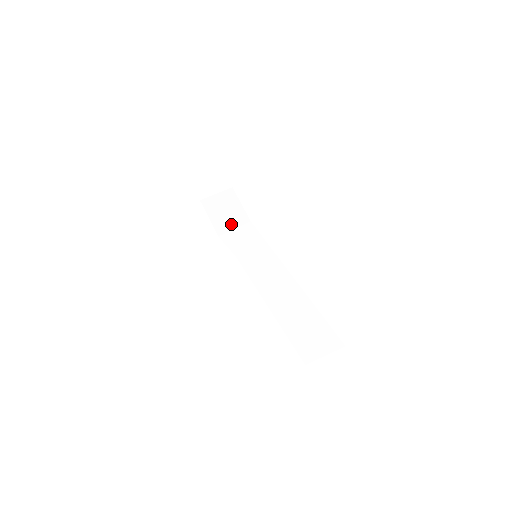
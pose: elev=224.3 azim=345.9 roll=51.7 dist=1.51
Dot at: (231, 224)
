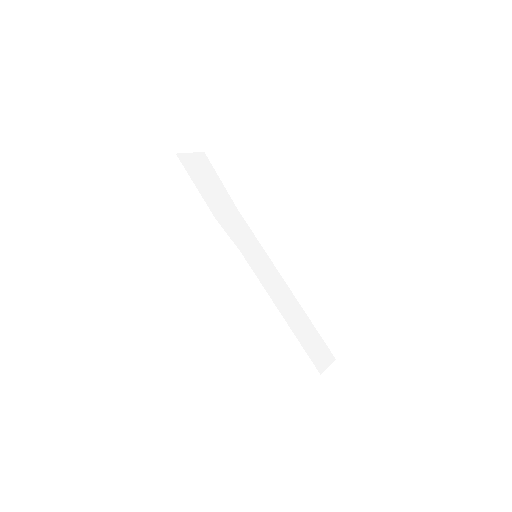
Dot at: (222, 206)
